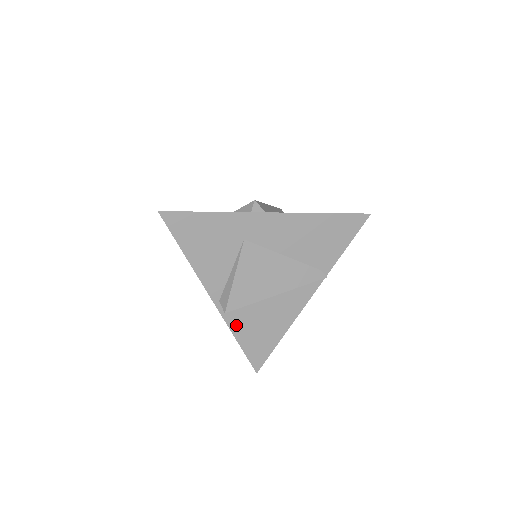
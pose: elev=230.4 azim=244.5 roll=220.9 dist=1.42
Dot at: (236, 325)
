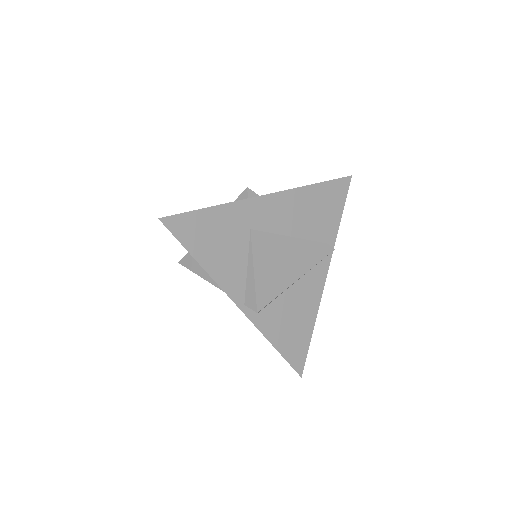
Dot at: (267, 328)
